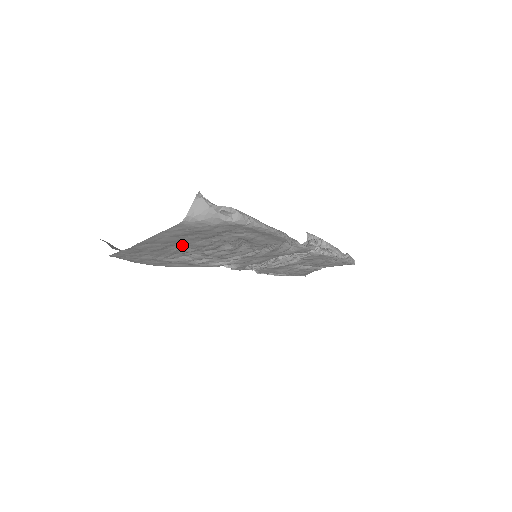
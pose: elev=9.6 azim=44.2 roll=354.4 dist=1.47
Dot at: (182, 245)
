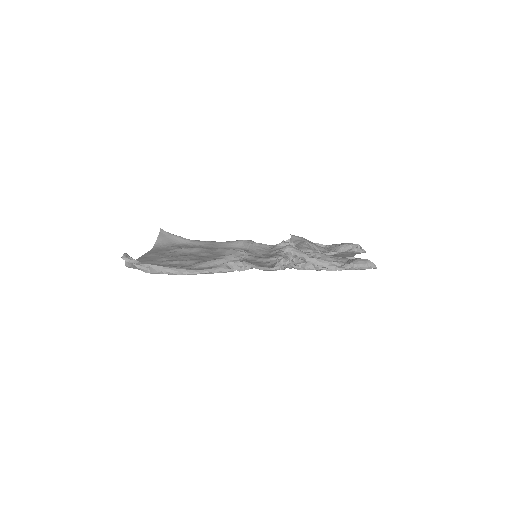
Dot at: (174, 257)
